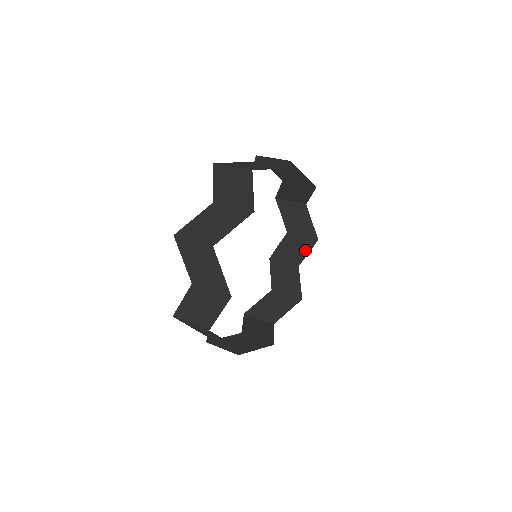
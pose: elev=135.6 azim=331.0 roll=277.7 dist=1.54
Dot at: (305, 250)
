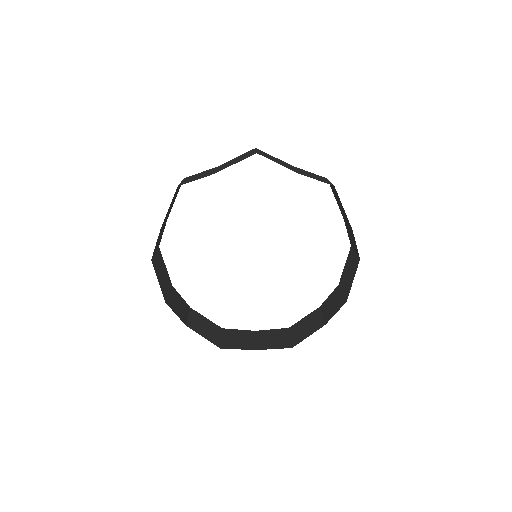
Dot at: (336, 309)
